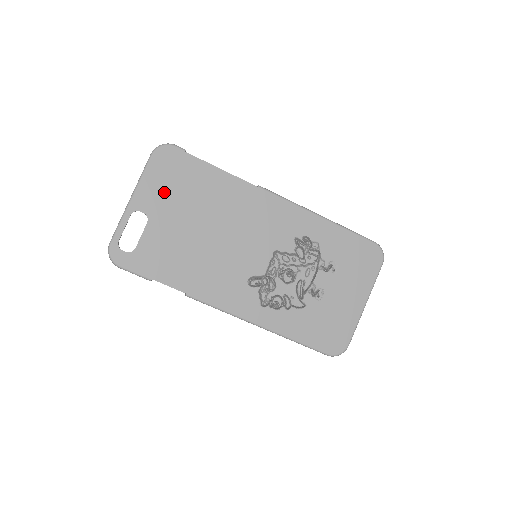
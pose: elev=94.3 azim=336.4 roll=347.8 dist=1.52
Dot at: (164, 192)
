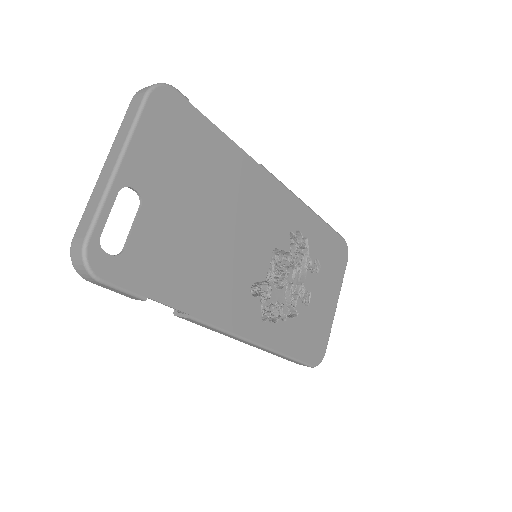
Dot at: (163, 160)
